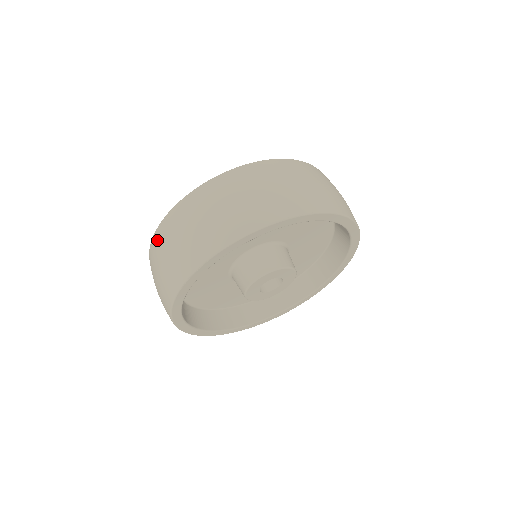
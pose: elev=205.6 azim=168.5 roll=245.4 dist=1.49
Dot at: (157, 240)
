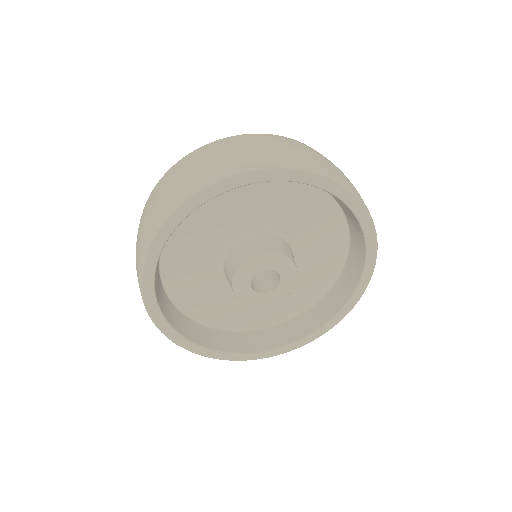
Dot at: occluded
